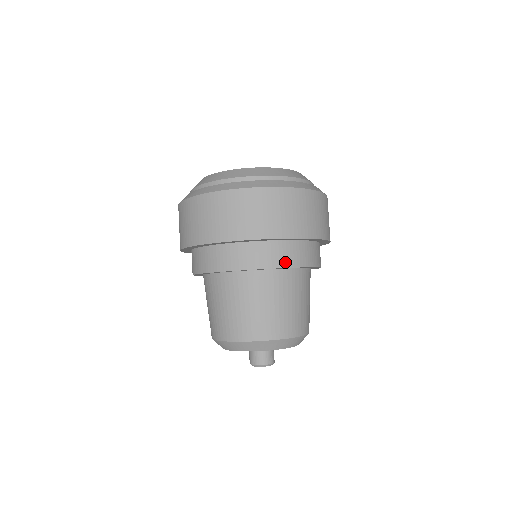
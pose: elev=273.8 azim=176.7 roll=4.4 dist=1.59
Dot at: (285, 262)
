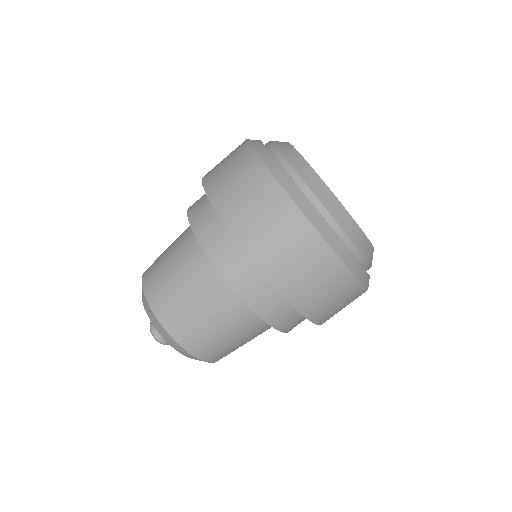
Dot at: (288, 328)
